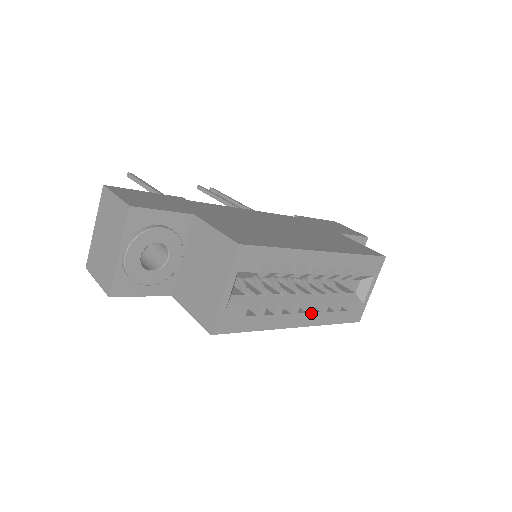
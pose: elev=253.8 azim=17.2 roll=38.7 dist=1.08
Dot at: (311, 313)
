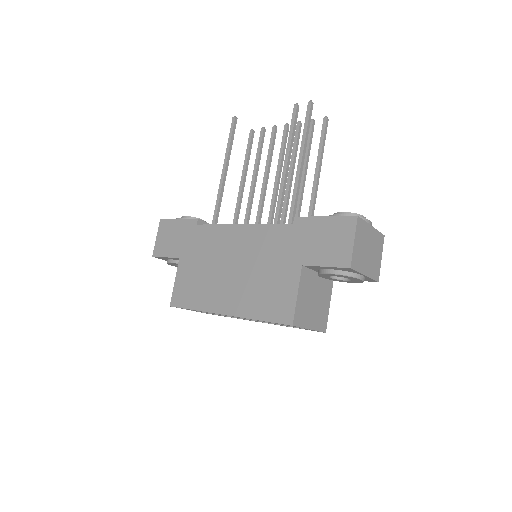
Dot at: (263, 322)
